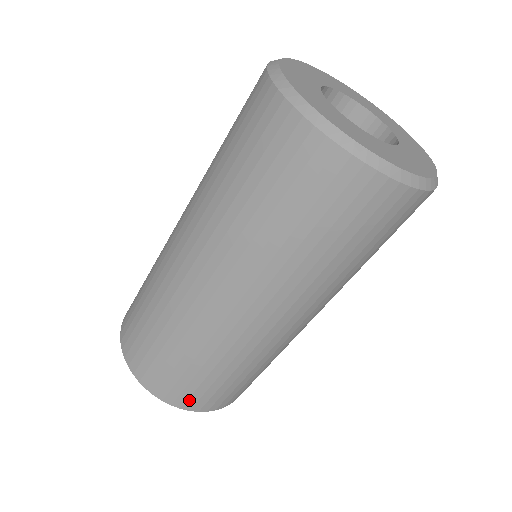
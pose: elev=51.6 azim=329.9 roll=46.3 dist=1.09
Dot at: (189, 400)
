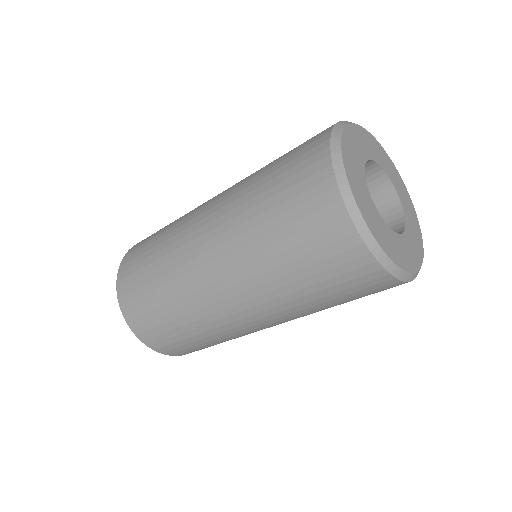
Dot at: occluded
